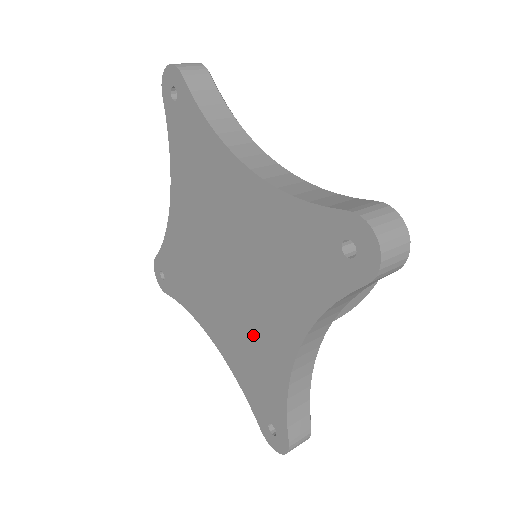
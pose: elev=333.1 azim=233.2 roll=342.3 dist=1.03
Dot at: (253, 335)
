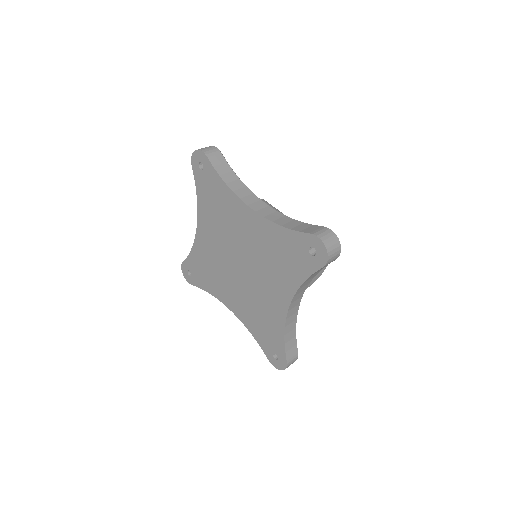
Dot at: (261, 302)
